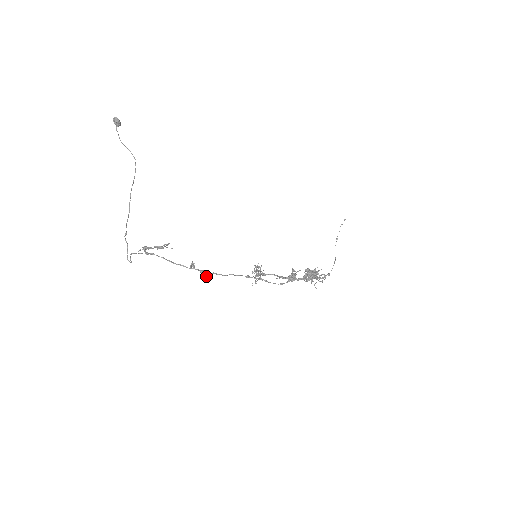
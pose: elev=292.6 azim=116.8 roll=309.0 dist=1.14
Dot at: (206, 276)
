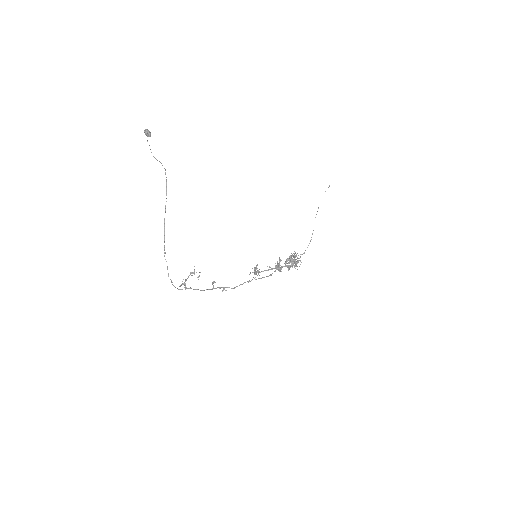
Dot at: occluded
